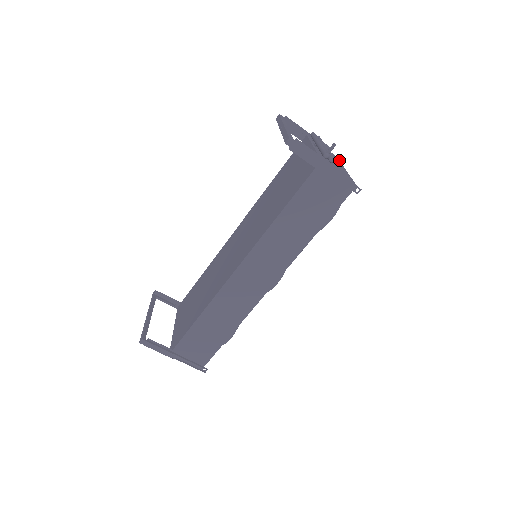
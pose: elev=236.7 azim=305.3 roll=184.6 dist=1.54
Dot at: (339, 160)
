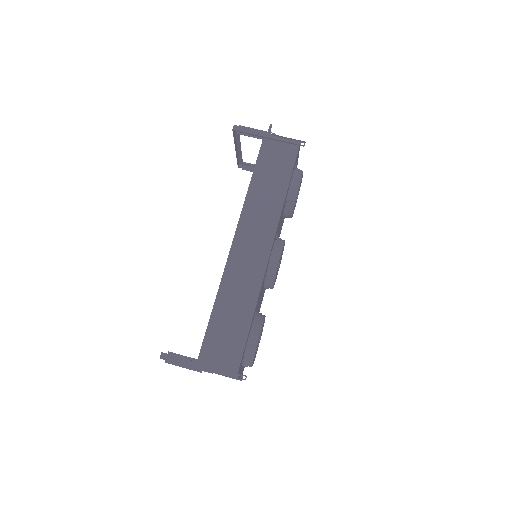
Dot at: occluded
